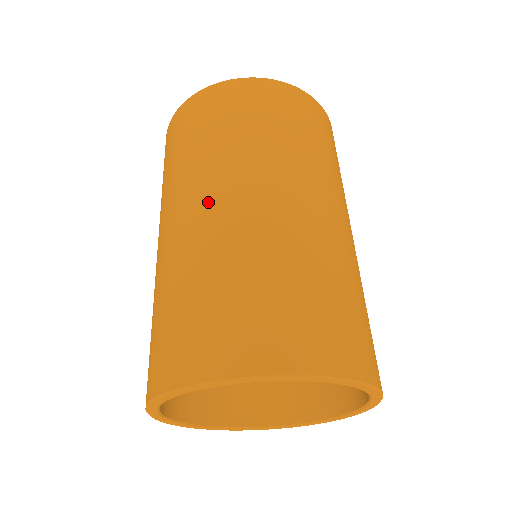
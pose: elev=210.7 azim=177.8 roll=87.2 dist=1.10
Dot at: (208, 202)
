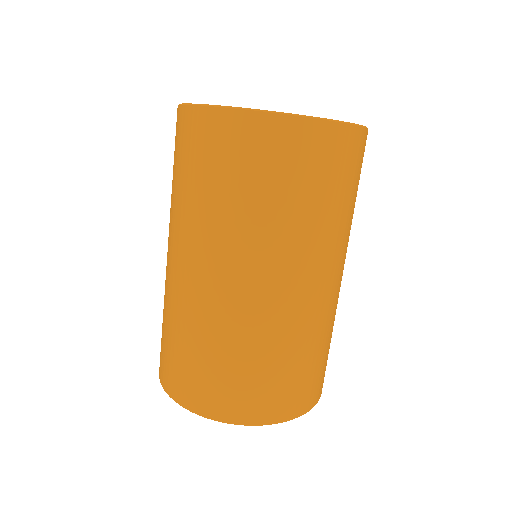
Dot at: (168, 250)
